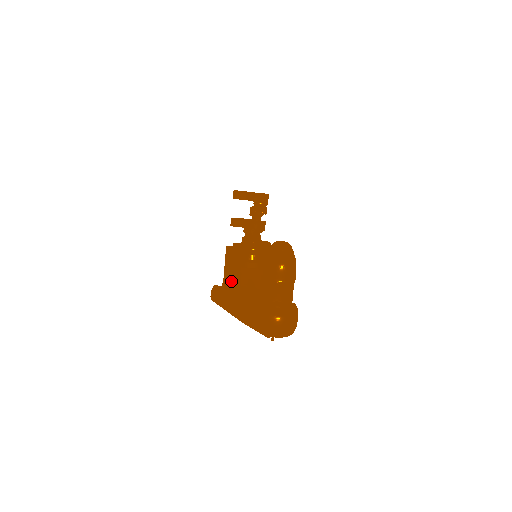
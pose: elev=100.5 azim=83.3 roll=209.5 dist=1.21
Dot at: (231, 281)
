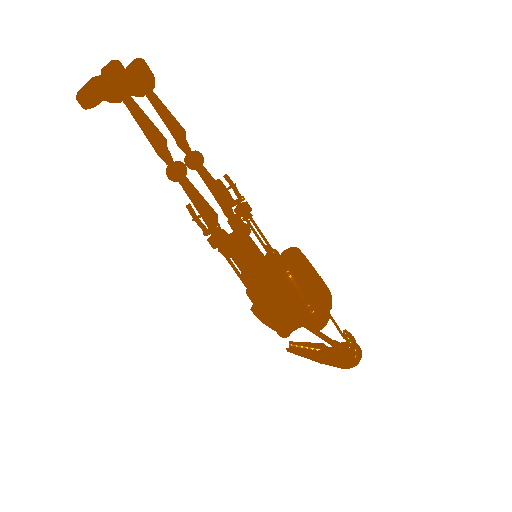
Dot at: occluded
